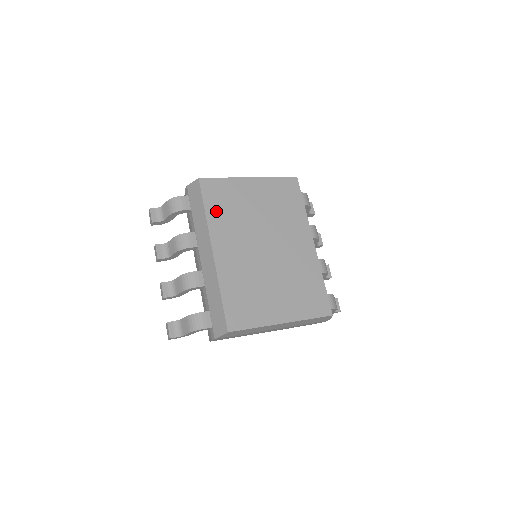
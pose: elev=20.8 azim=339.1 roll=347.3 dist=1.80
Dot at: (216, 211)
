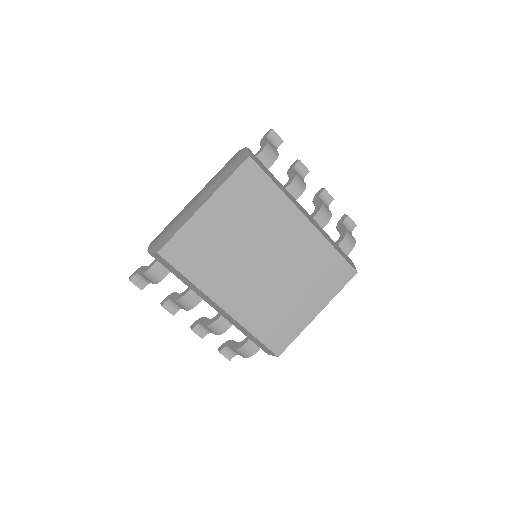
Dot at: (198, 271)
